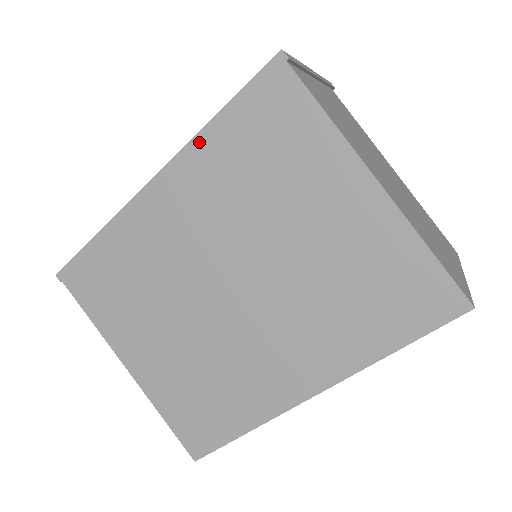
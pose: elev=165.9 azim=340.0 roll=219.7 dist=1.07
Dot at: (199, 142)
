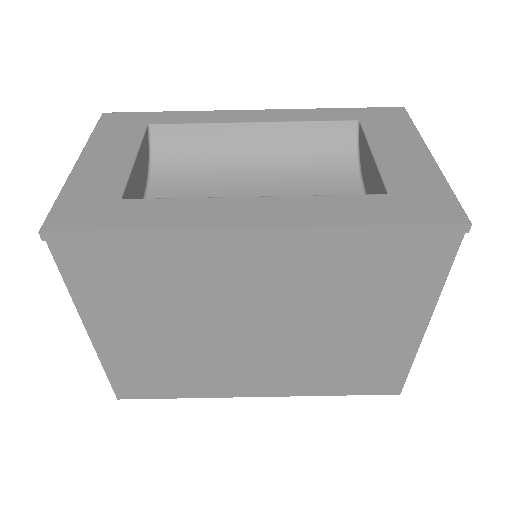
Dot at: (336, 233)
